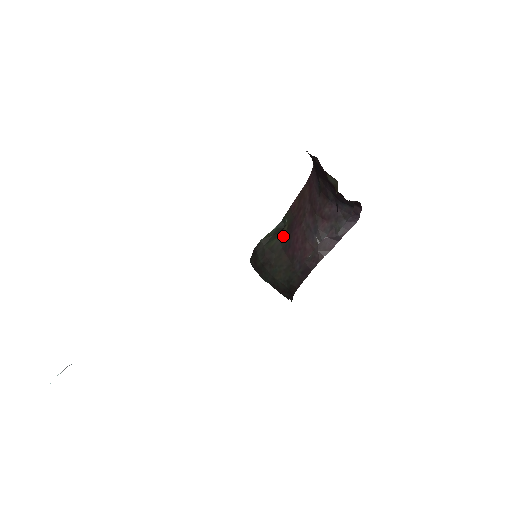
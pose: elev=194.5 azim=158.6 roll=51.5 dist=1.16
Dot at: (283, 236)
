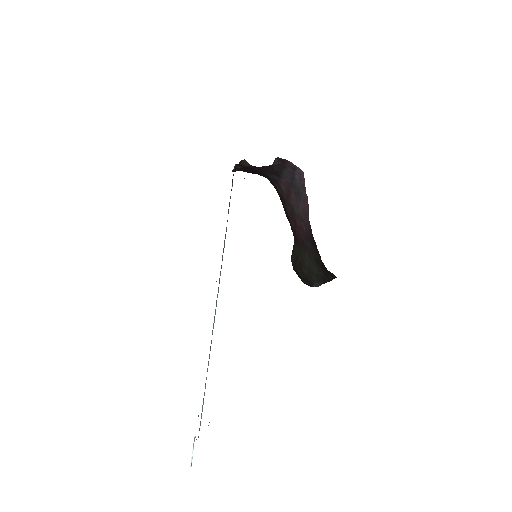
Dot at: (294, 239)
